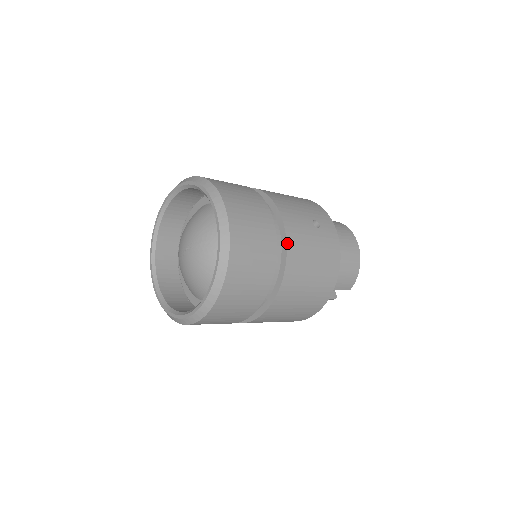
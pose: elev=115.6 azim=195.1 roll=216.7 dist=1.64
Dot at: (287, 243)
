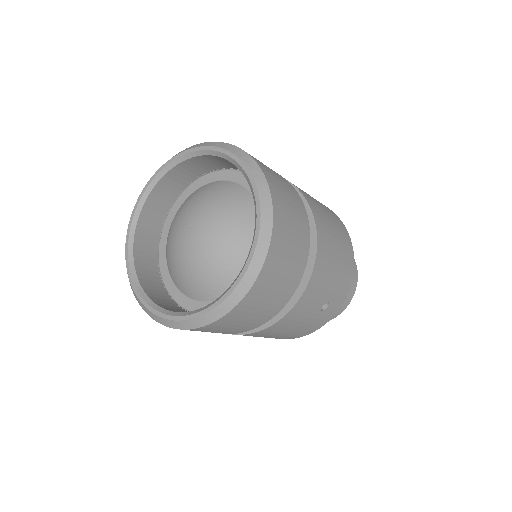
Dot at: (278, 322)
